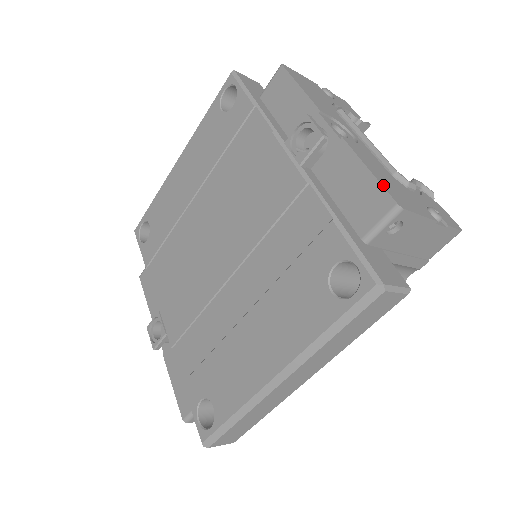
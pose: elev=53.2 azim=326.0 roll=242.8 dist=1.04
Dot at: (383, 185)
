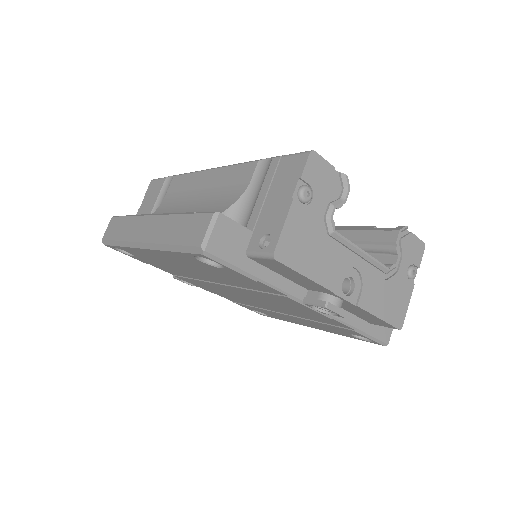
Dot at: (390, 322)
